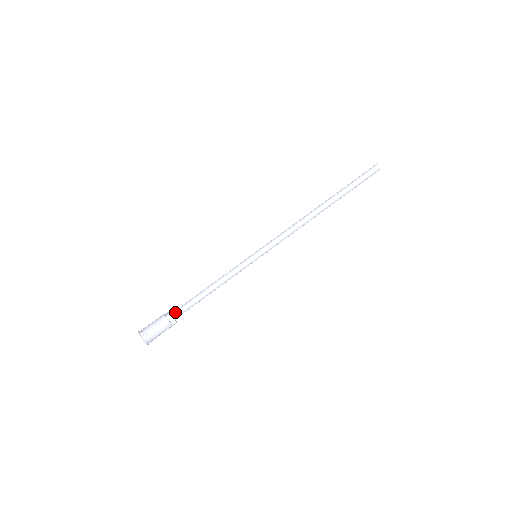
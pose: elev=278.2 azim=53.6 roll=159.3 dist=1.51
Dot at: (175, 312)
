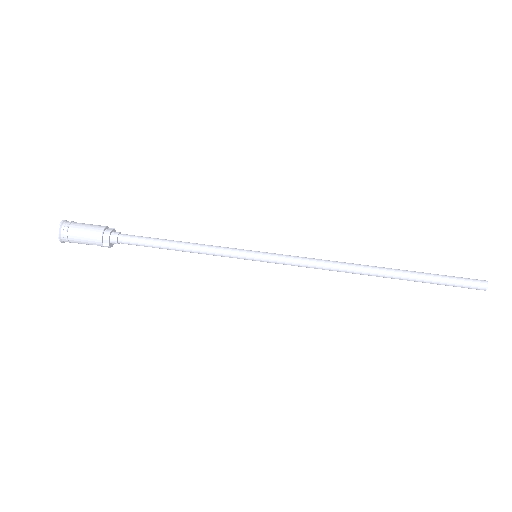
Dot at: (118, 235)
